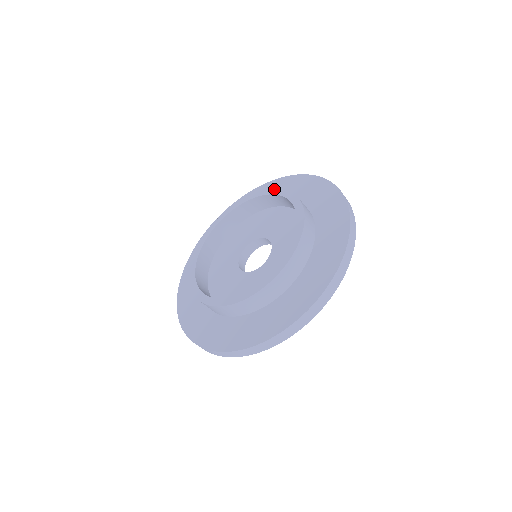
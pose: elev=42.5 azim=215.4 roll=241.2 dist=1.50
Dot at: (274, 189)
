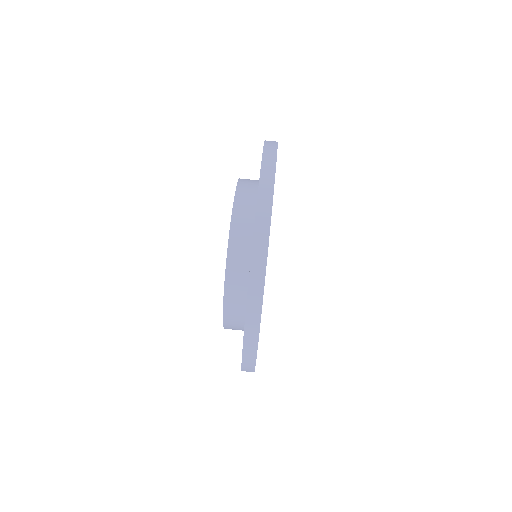
Dot at: occluded
